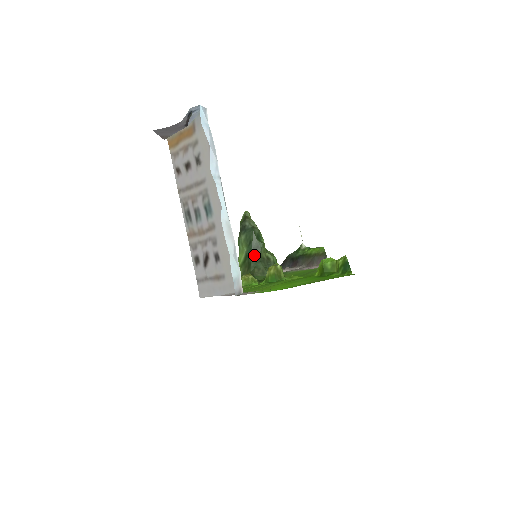
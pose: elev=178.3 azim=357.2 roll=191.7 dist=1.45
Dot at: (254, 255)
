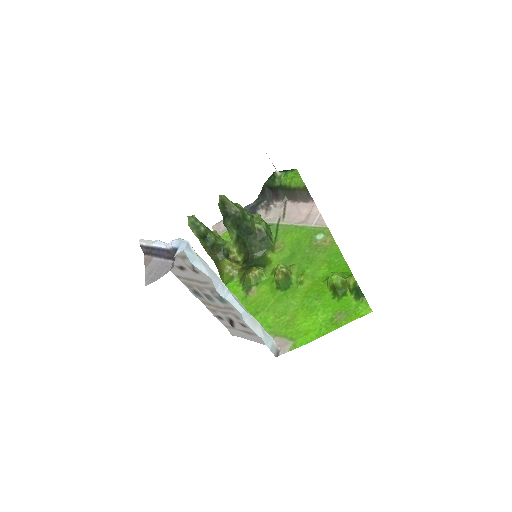
Dot at: (246, 235)
